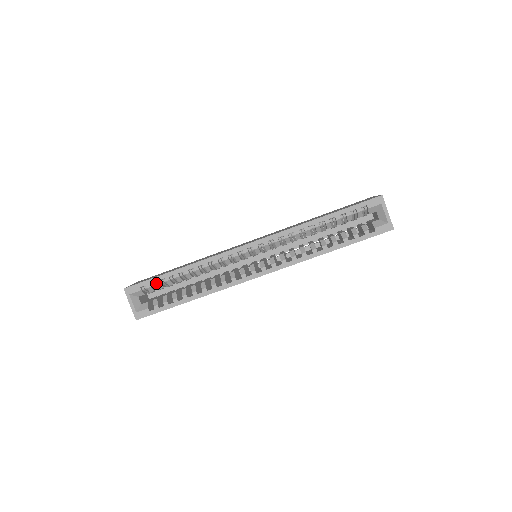
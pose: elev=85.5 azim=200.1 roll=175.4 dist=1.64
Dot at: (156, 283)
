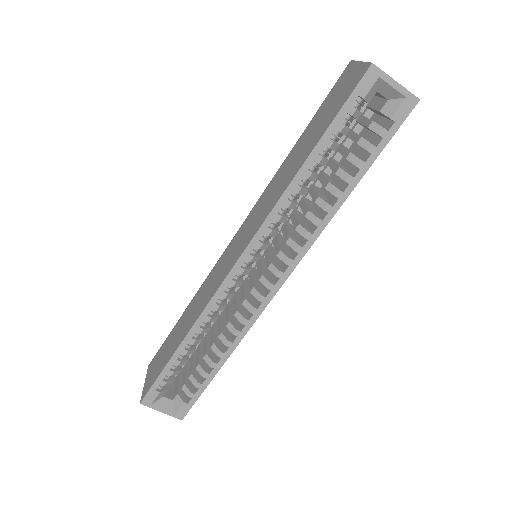
Dot at: (169, 375)
